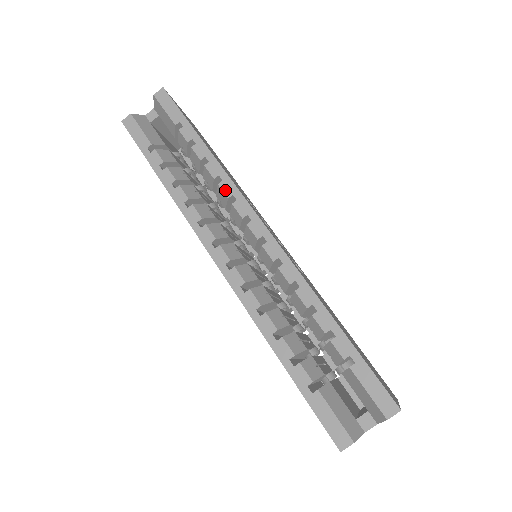
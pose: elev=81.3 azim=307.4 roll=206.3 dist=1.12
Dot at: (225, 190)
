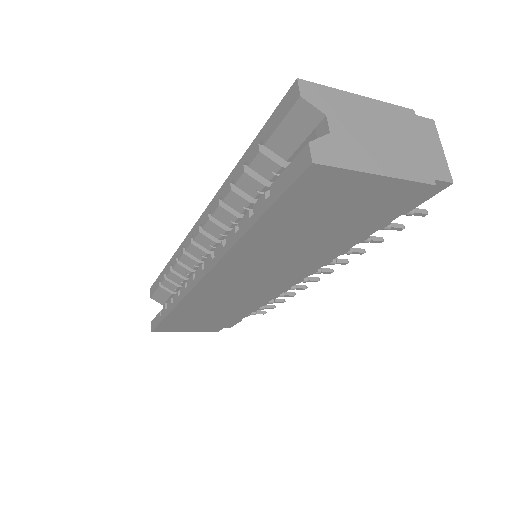
Dot at: (181, 255)
